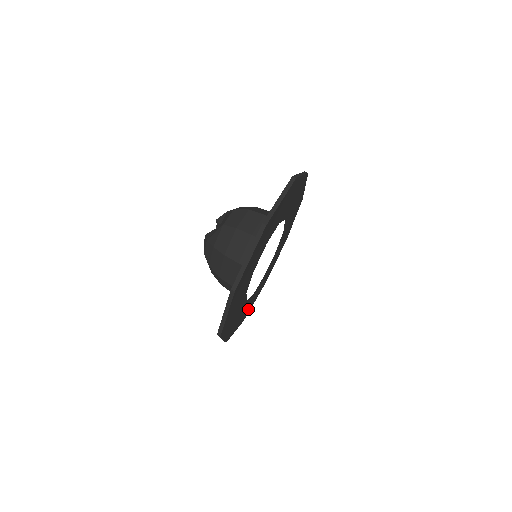
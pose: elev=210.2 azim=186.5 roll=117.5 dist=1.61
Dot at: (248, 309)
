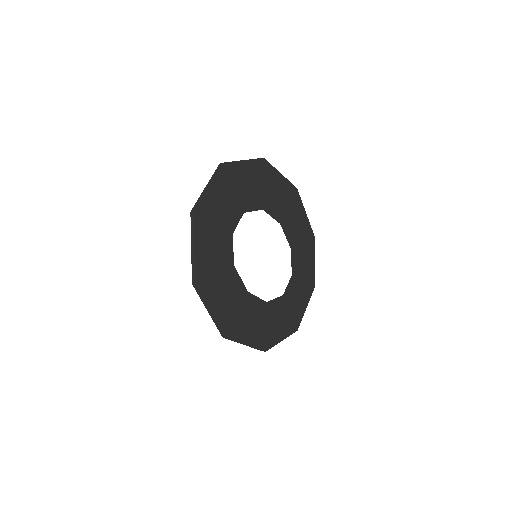
Dot at: (294, 316)
